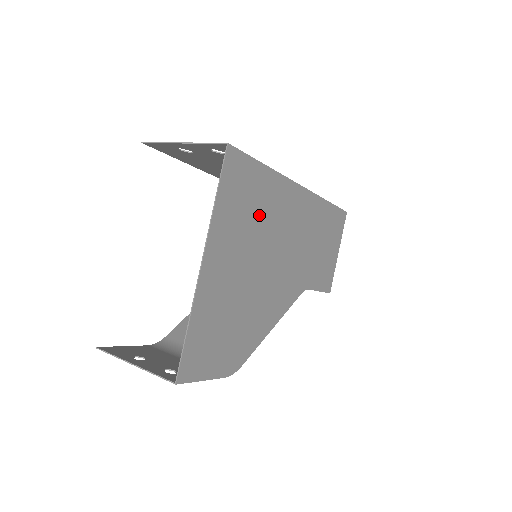
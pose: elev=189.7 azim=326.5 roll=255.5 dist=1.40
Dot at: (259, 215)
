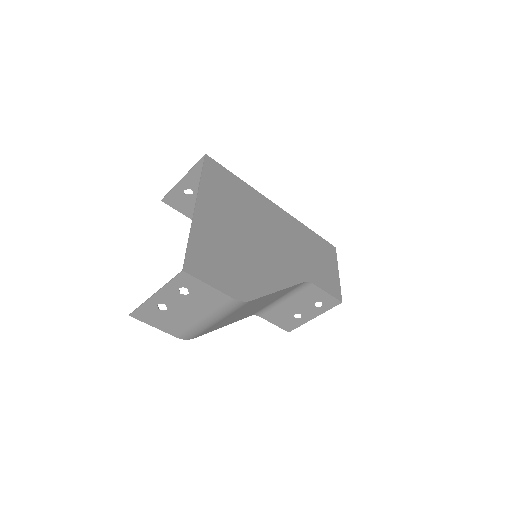
Dot at: (241, 203)
